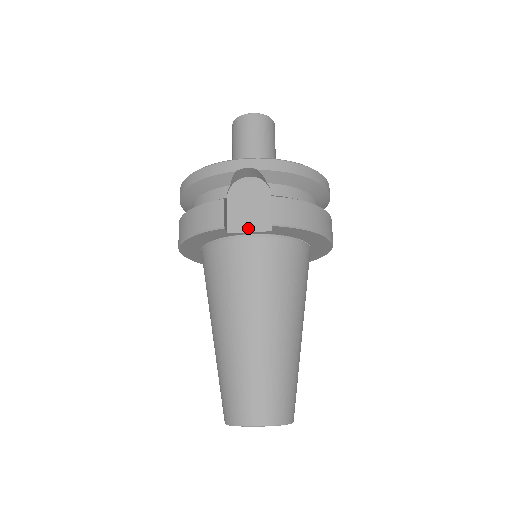
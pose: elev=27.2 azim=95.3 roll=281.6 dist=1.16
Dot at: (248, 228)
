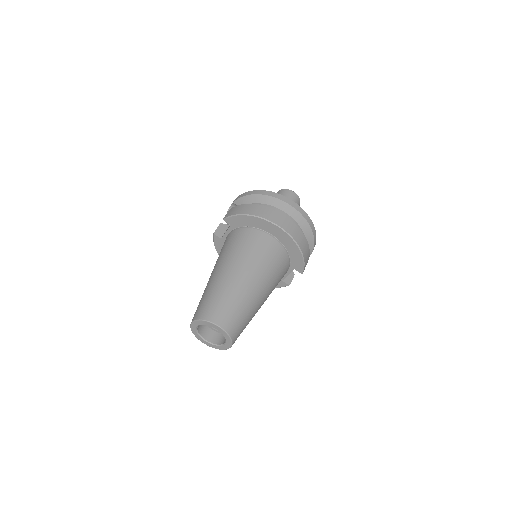
Dot at: (226, 231)
